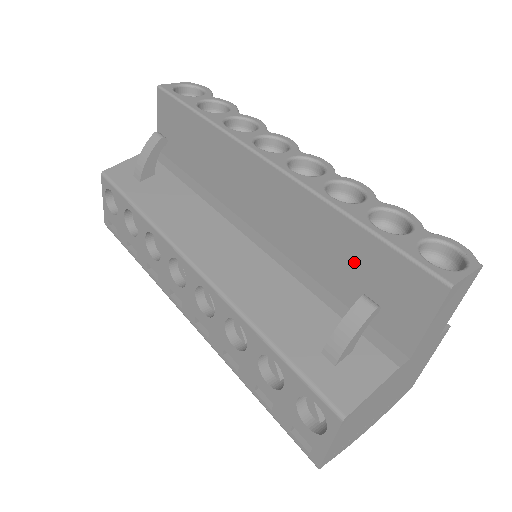
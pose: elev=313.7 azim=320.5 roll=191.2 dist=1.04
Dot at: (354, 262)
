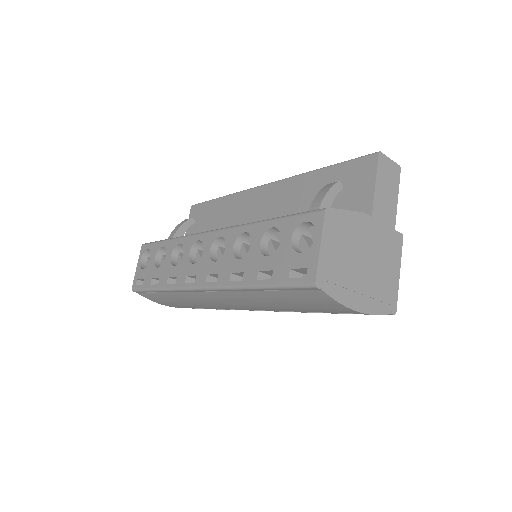
Dot at: occluded
